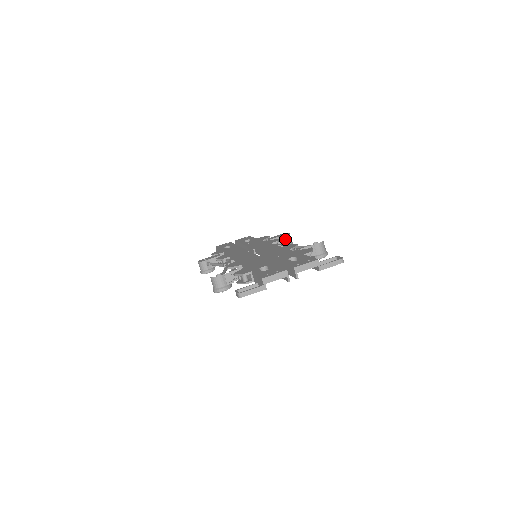
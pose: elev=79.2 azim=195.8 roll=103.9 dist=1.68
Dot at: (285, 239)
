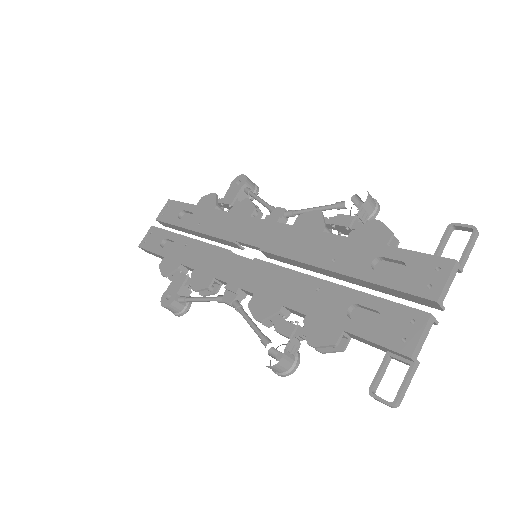
Dot at: (251, 190)
